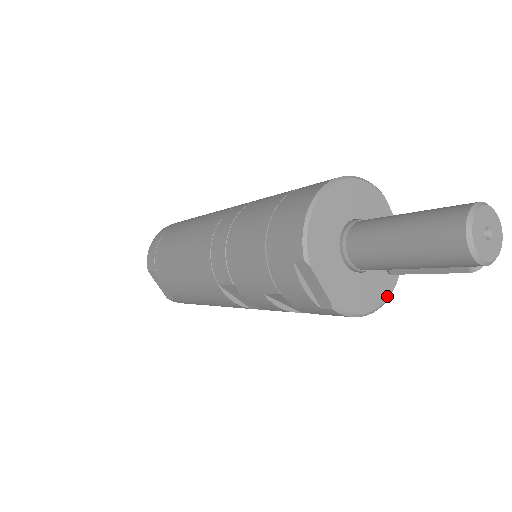
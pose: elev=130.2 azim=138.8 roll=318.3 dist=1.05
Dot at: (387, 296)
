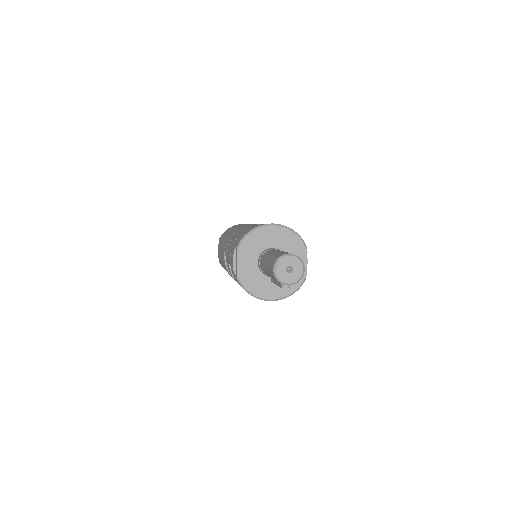
Dot at: (273, 298)
